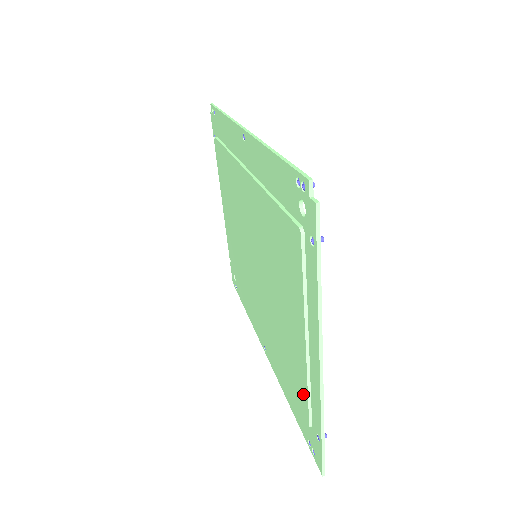
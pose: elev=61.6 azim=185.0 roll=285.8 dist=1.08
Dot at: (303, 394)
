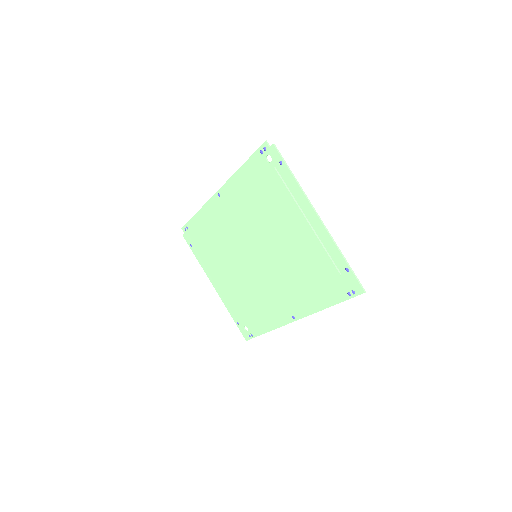
Dot at: (325, 260)
